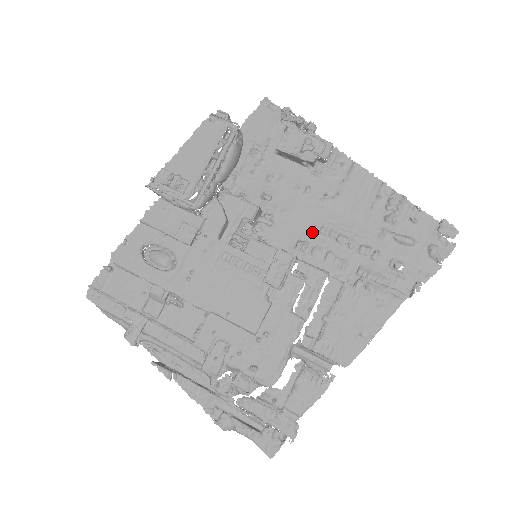
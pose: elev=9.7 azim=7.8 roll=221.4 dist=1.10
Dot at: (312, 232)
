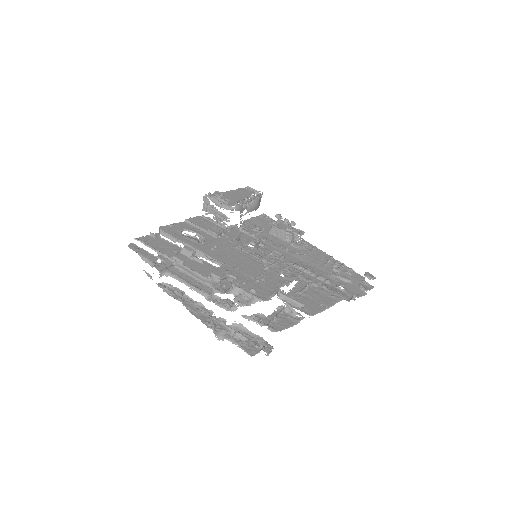
Dot at: (289, 264)
